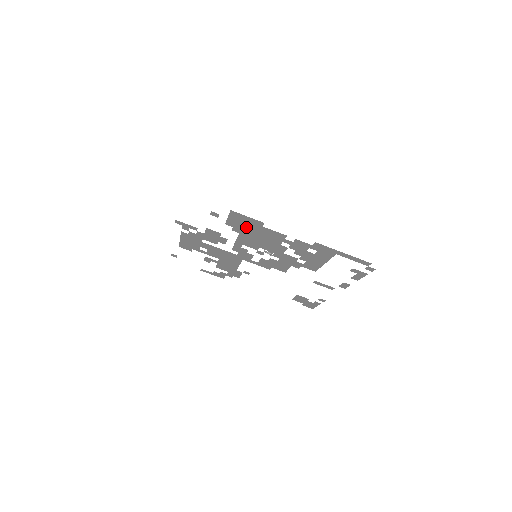
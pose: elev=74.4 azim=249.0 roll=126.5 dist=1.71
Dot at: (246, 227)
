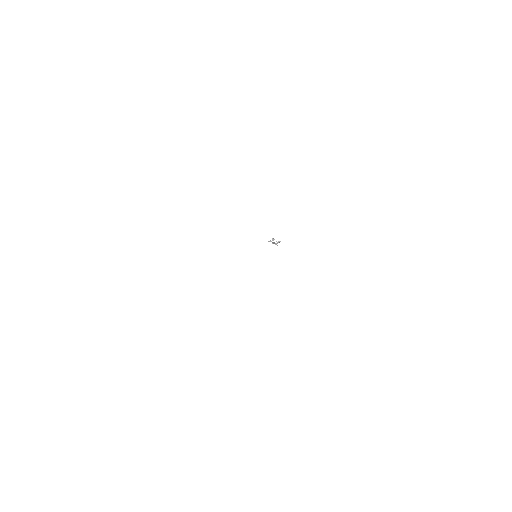
Dot at: occluded
